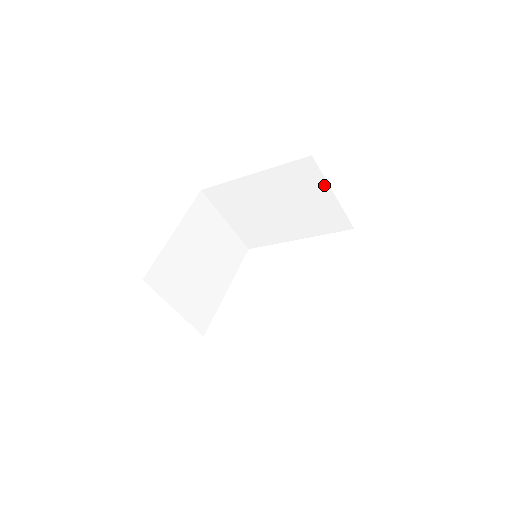
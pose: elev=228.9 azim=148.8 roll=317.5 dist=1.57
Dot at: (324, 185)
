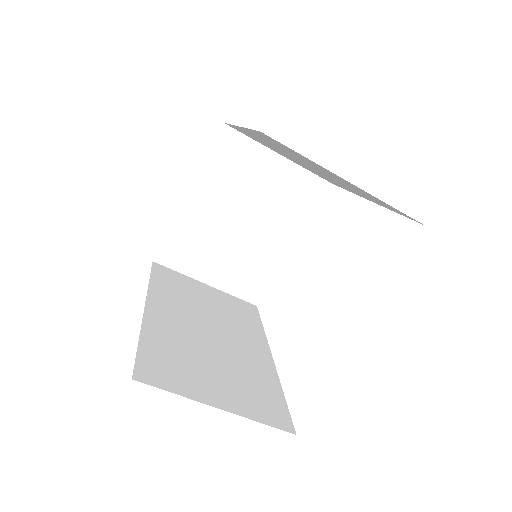
Dot at: (322, 167)
